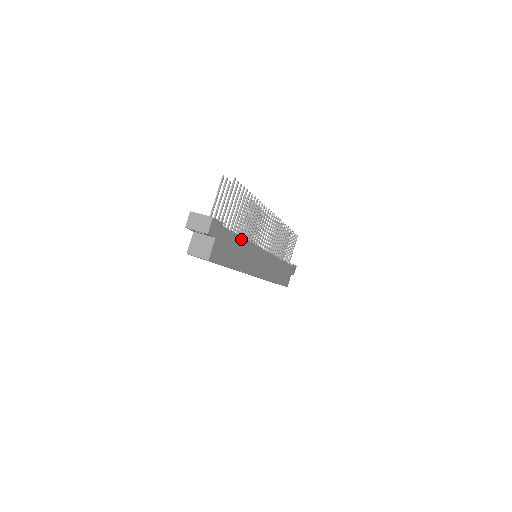
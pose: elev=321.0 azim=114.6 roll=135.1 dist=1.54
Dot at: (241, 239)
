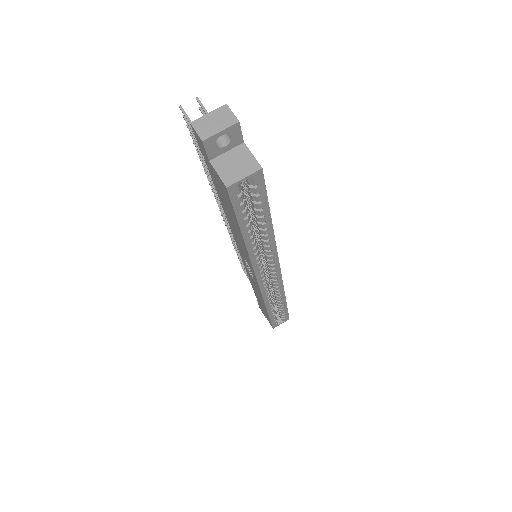
Dot at: occluded
